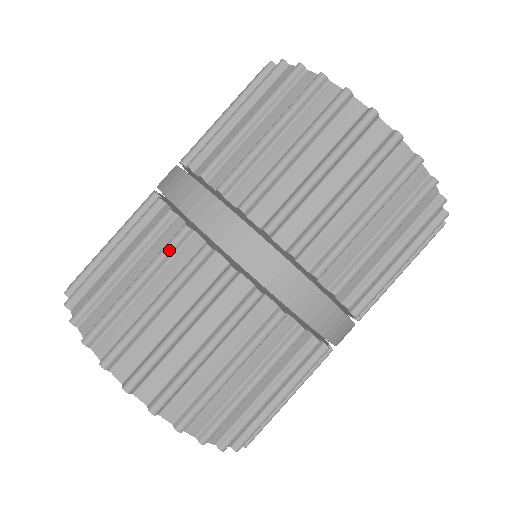
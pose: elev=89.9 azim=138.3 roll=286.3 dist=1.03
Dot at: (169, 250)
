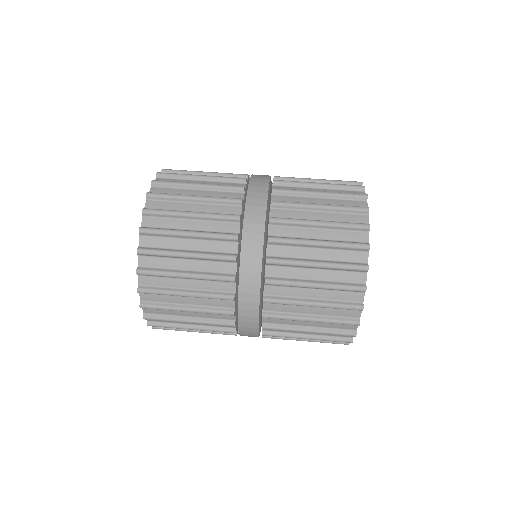
Dot at: occluded
